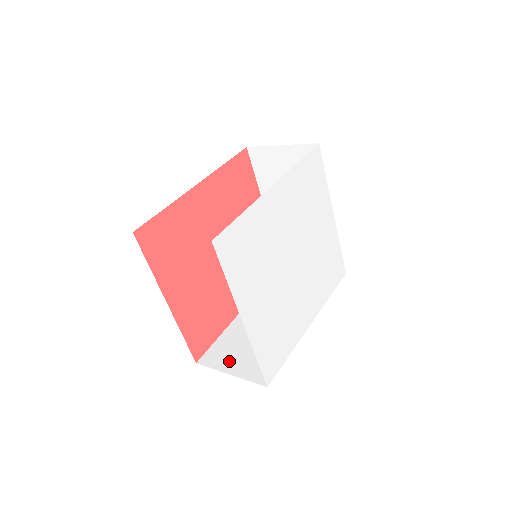
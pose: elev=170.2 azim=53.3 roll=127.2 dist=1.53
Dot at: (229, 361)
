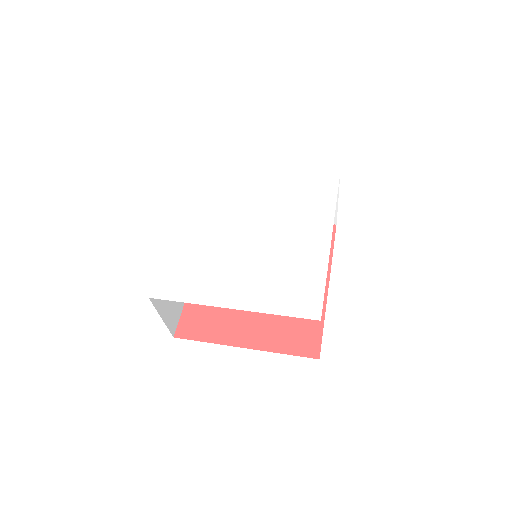
Dot at: occluded
